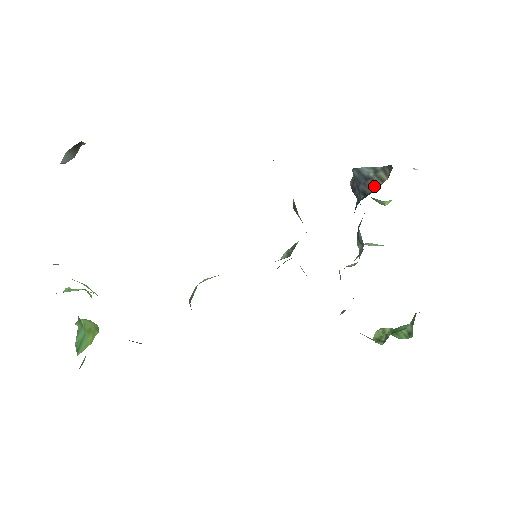
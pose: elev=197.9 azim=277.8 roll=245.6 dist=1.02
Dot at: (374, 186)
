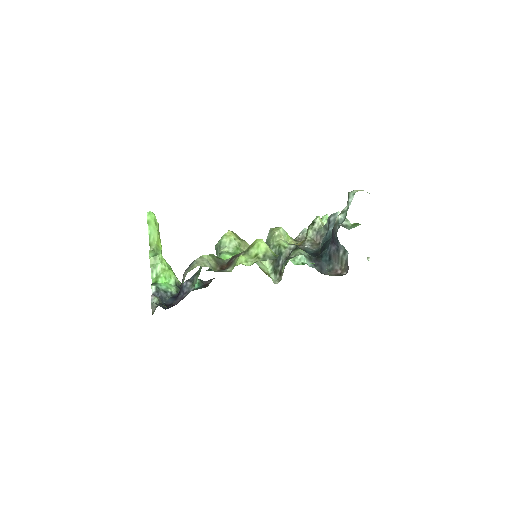
Dot at: (336, 261)
